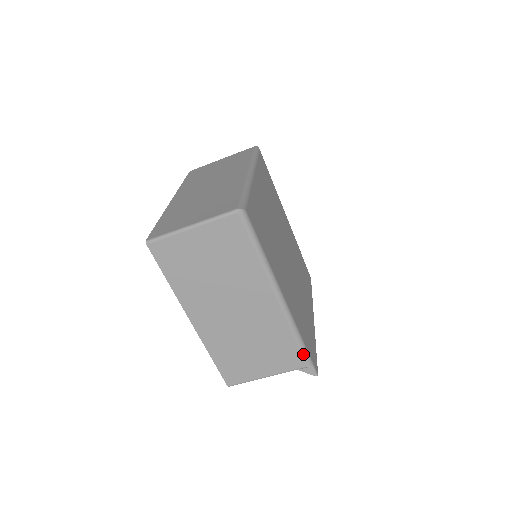
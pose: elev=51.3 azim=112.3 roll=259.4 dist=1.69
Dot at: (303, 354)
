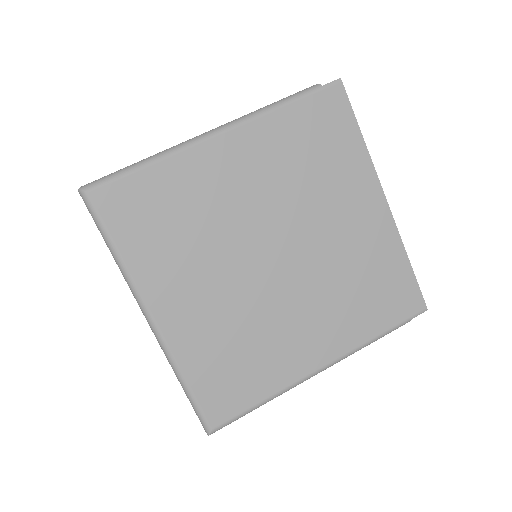
Dot at: occluded
